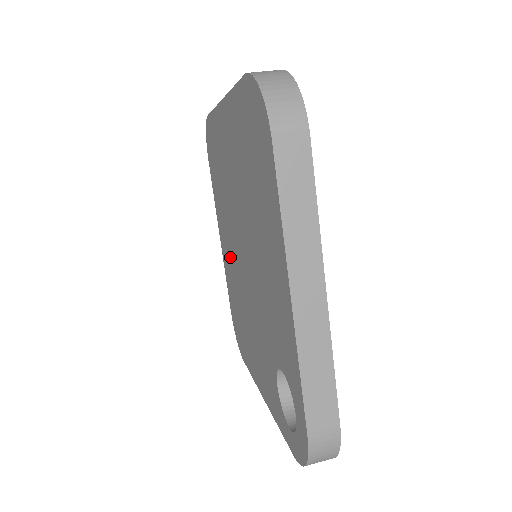
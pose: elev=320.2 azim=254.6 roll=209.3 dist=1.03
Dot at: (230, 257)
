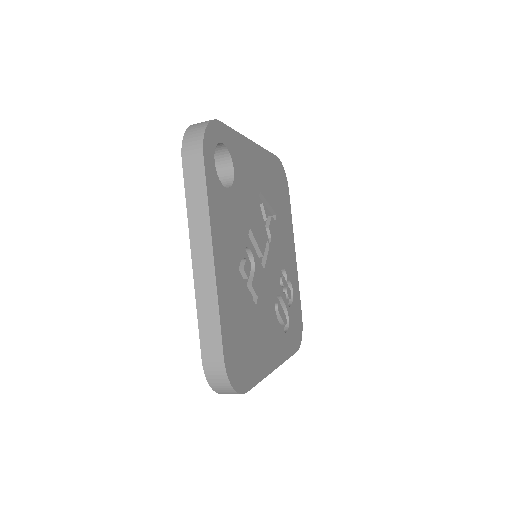
Dot at: occluded
